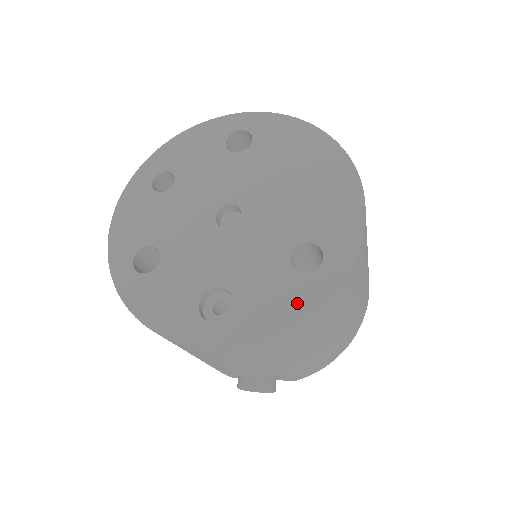
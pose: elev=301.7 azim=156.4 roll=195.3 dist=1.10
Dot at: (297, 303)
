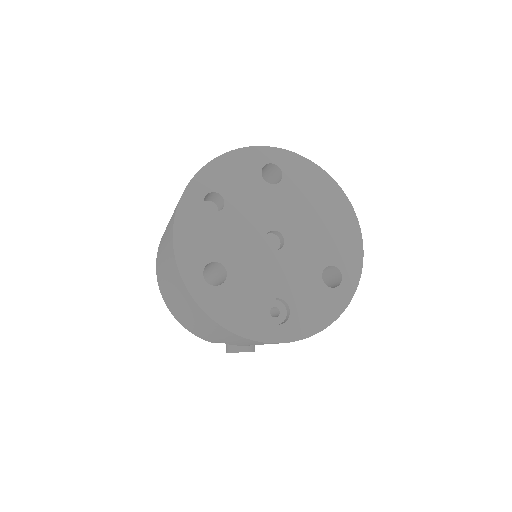
Dot at: (330, 309)
